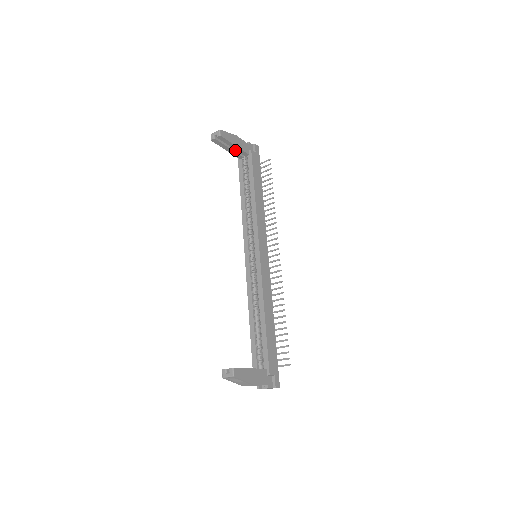
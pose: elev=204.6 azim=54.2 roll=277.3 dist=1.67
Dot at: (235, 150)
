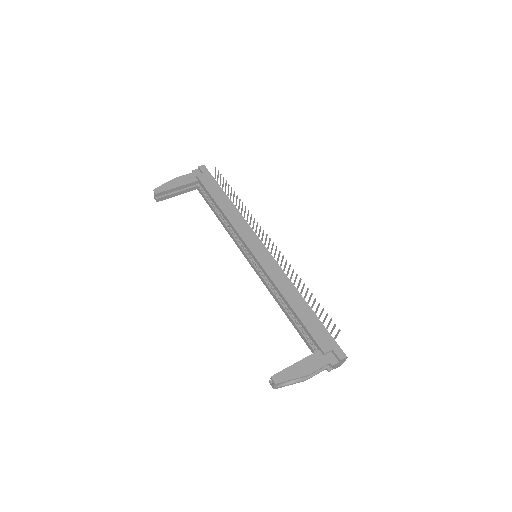
Dot at: (185, 188)
